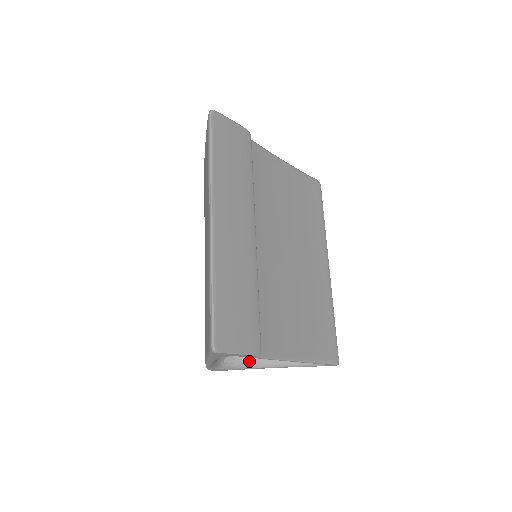
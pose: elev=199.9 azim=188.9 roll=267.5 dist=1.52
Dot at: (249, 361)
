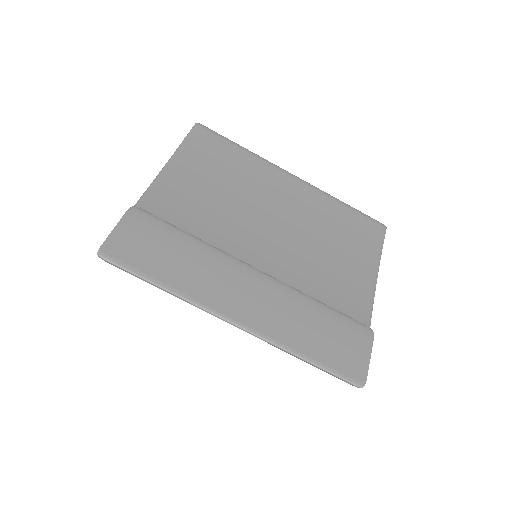
Dot at: occluded
